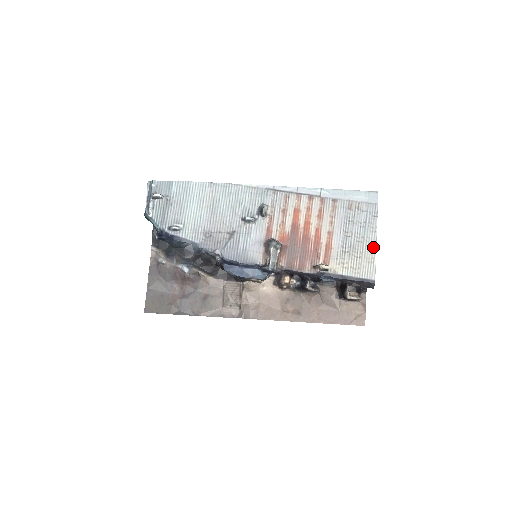
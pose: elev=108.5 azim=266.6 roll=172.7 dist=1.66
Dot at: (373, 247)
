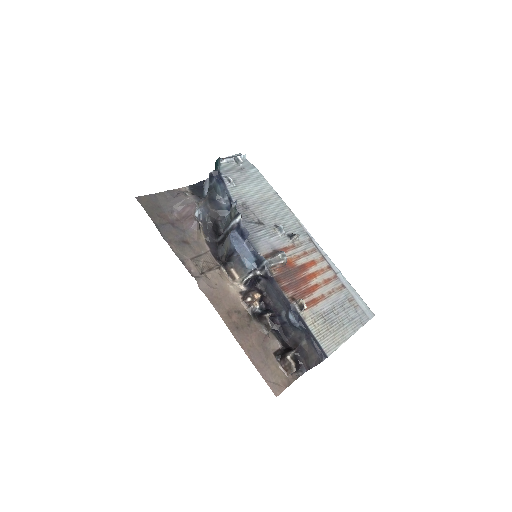
Dot at: (345, 337)
